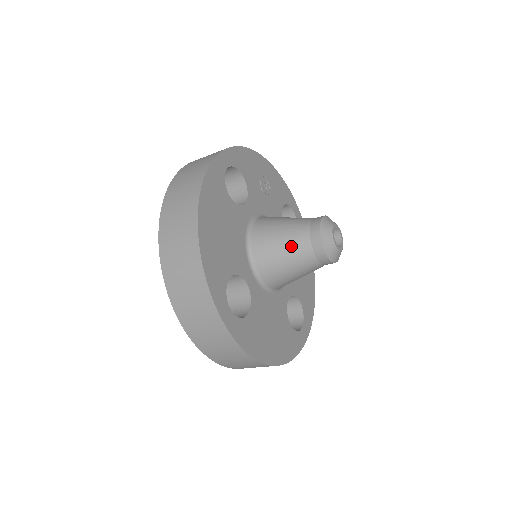
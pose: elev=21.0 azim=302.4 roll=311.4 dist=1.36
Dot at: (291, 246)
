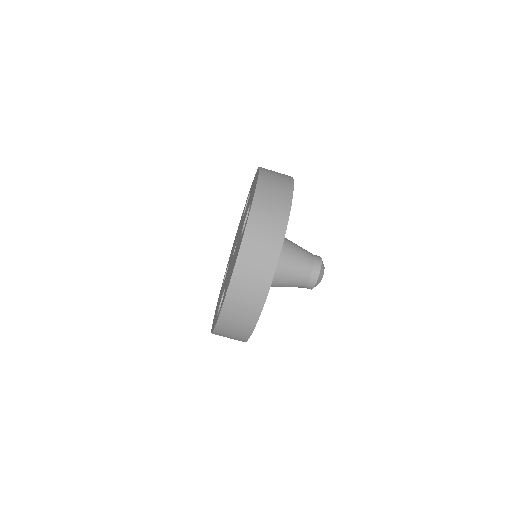
Dot at: (302, 250)
